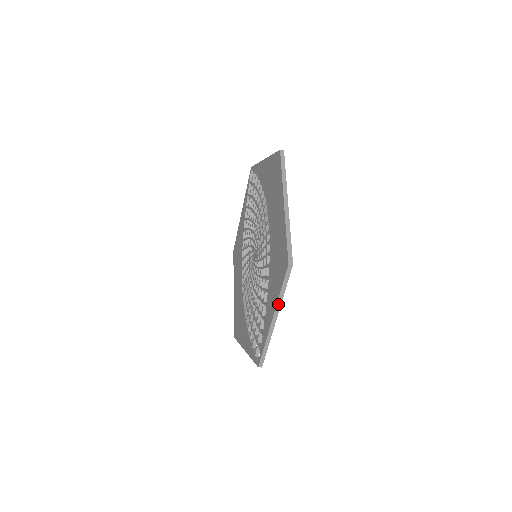
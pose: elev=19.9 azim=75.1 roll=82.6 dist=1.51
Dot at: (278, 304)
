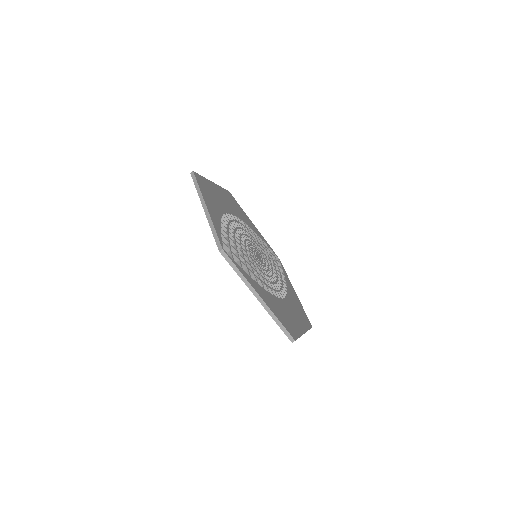
Dot at: (200, 197)
